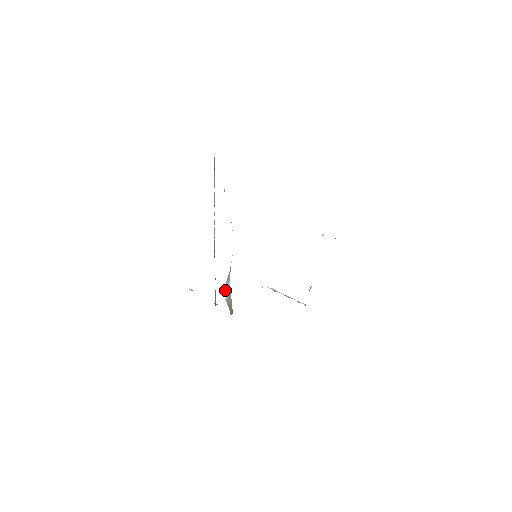
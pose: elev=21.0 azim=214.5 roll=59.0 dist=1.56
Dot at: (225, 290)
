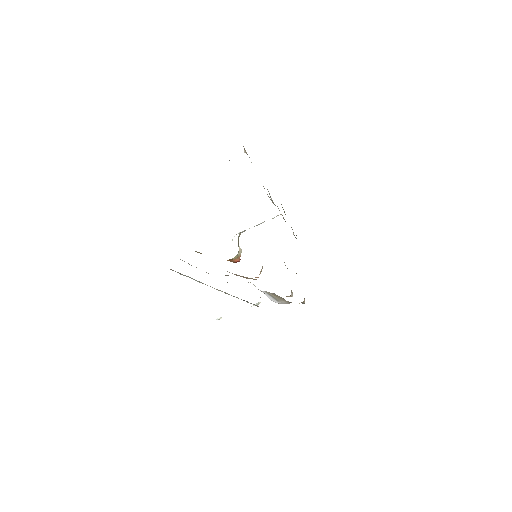
Dot at: occluded
